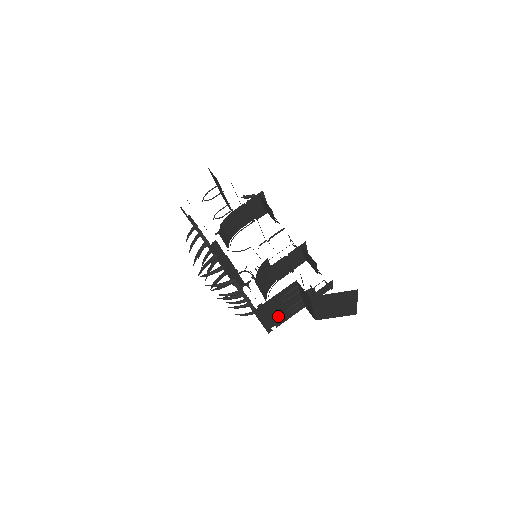
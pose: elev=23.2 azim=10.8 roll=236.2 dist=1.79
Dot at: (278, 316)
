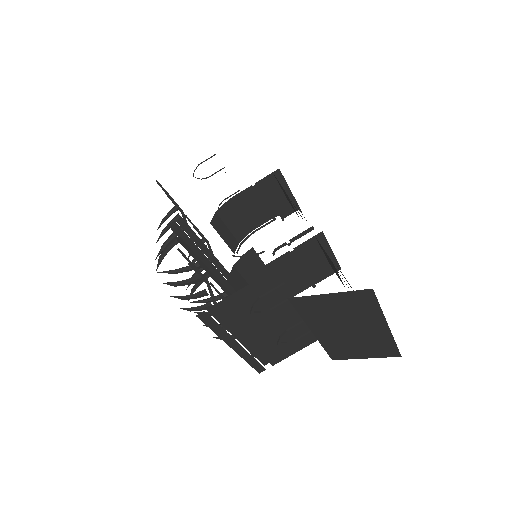
Dot at: (265, 342)
